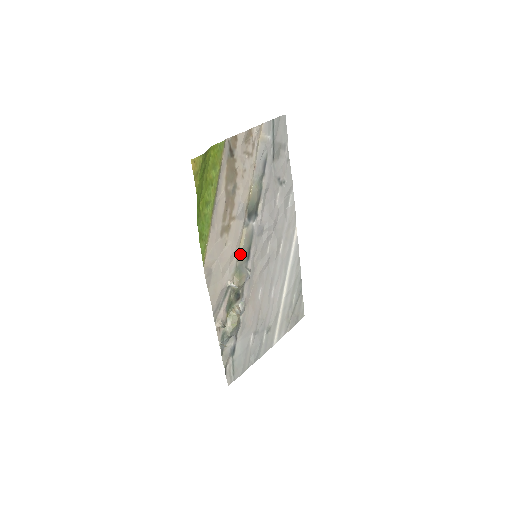
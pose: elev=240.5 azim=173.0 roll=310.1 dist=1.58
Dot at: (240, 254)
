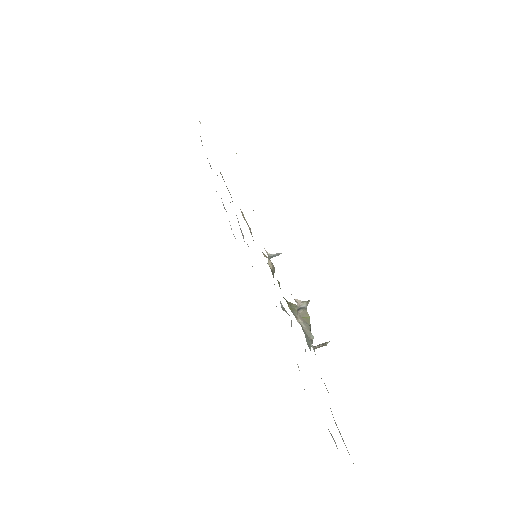
Dot at: (250, 231)
